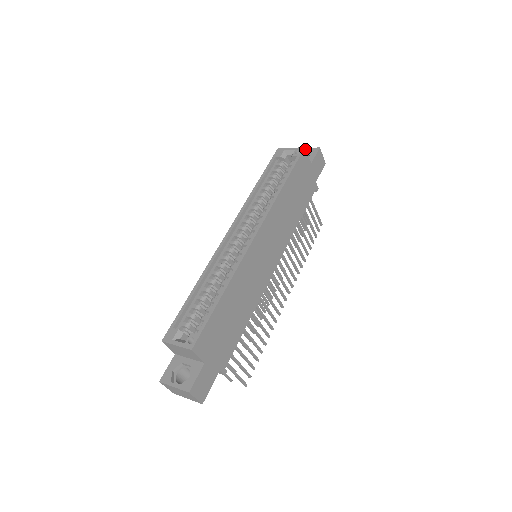
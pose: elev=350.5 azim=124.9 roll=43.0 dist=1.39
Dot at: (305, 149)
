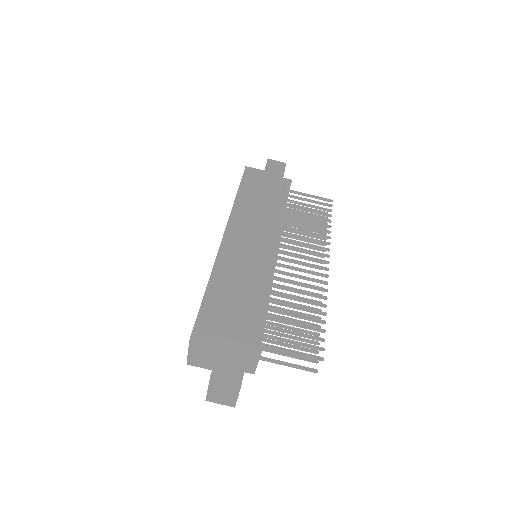
Dot at: (247, 167)
